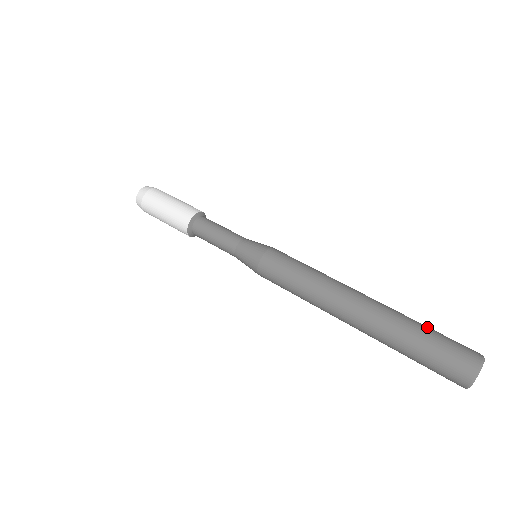
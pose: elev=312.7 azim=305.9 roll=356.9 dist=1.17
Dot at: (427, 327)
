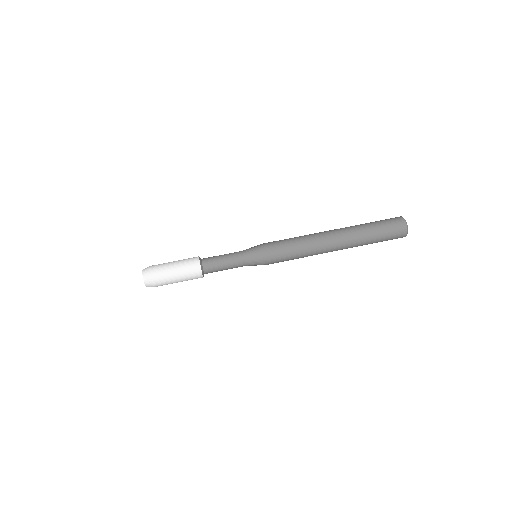
Dot at: (371, 223)
